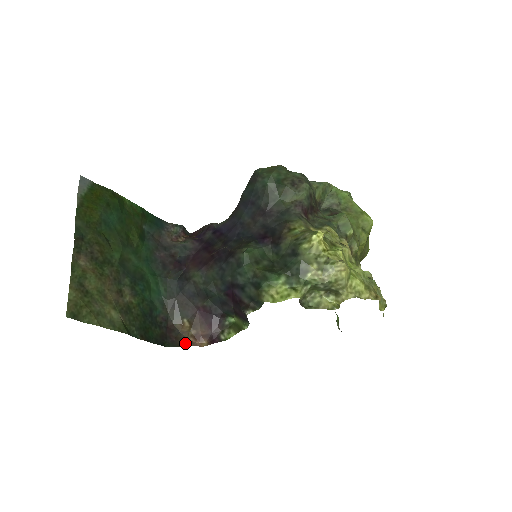
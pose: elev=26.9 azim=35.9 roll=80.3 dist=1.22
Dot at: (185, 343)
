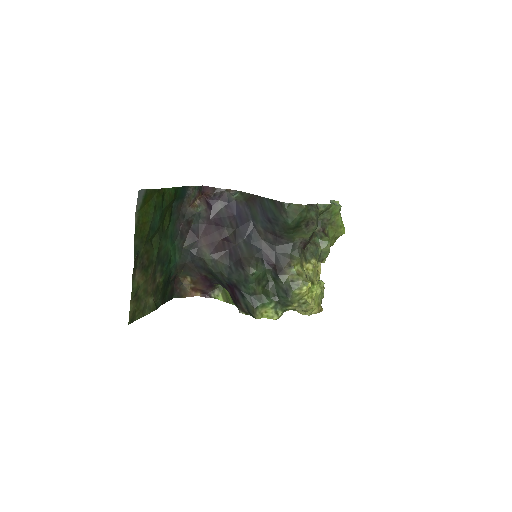
Dot at: (186, 294)
